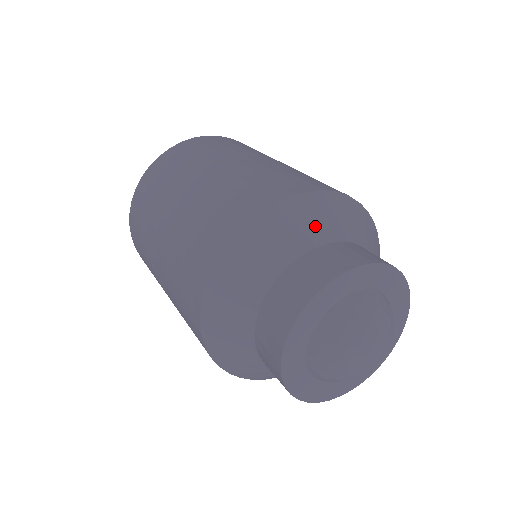
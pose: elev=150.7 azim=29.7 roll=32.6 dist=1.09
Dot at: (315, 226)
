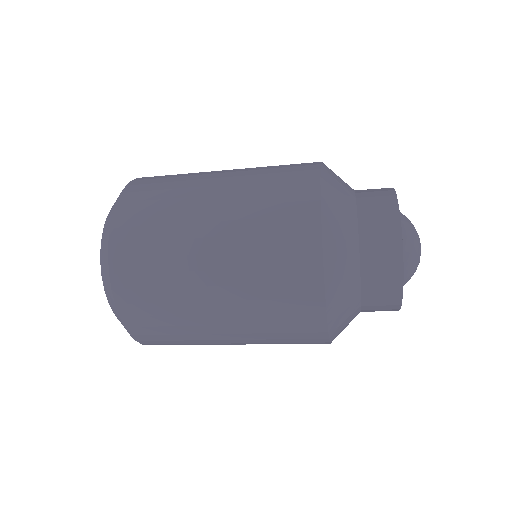
Dot at: occluded
